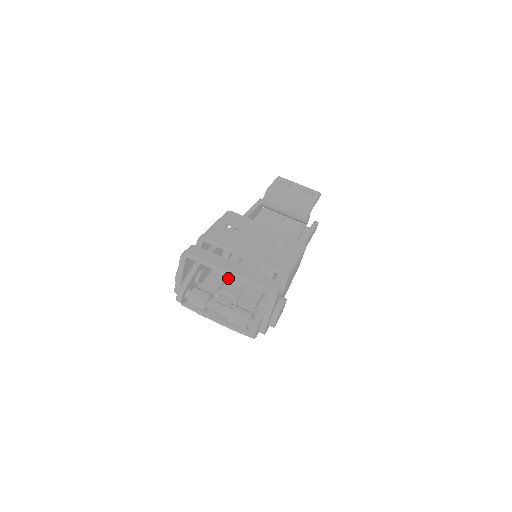
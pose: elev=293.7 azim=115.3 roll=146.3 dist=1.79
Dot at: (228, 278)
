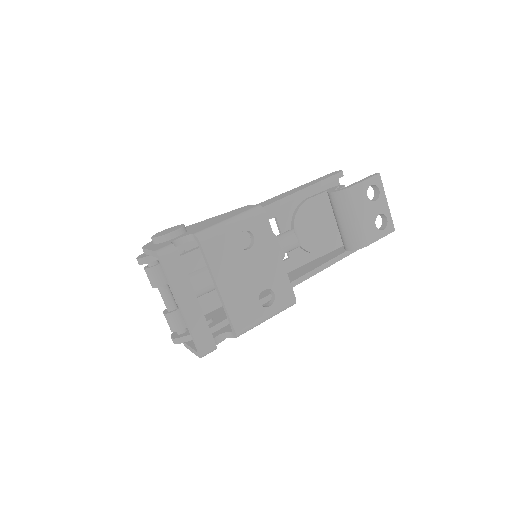
Dot at: (199, 275)
